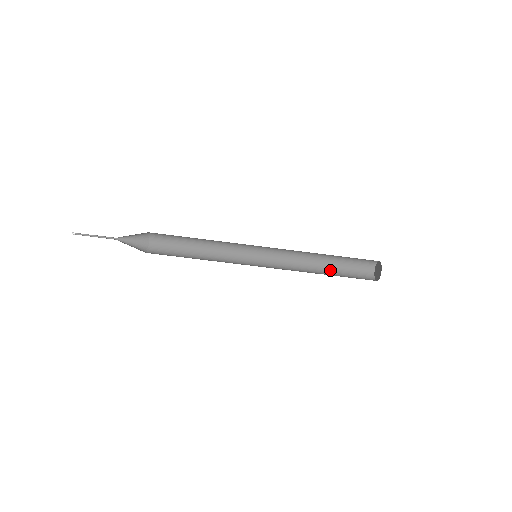
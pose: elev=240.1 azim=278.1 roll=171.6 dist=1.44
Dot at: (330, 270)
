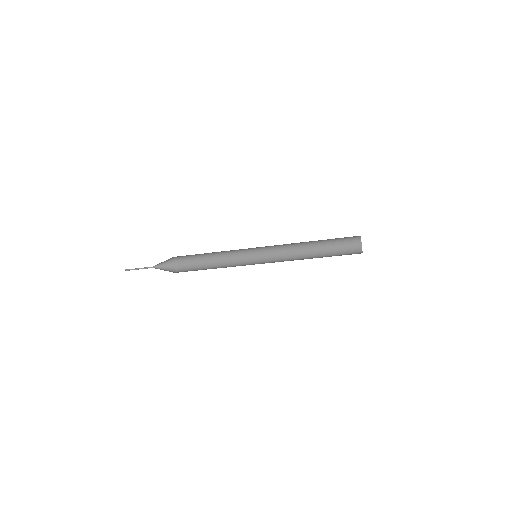
Dot at: (321, 248)
